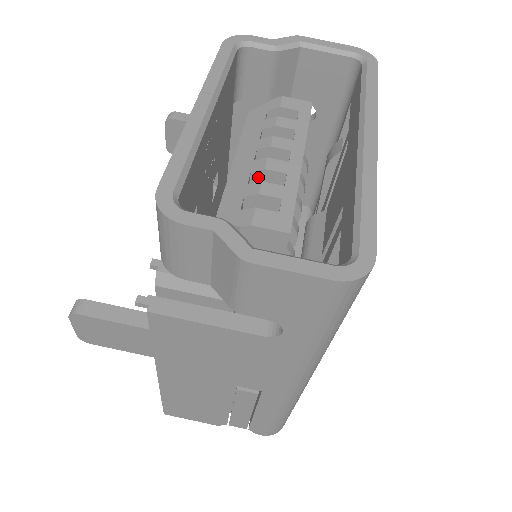
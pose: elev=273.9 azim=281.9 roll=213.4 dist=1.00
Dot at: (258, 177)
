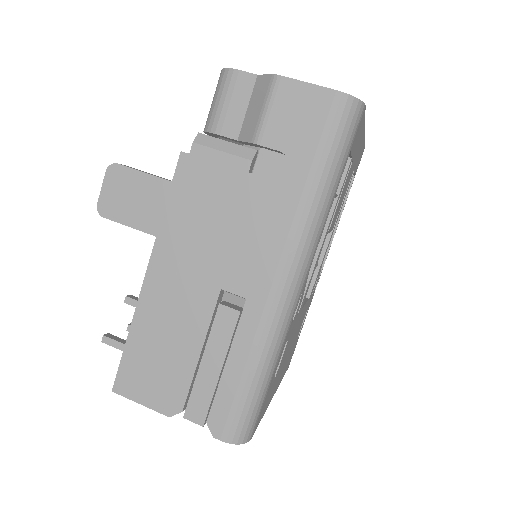
Dot at: occluded
